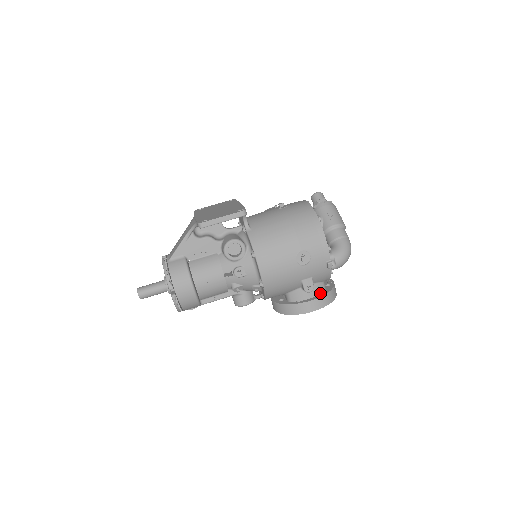
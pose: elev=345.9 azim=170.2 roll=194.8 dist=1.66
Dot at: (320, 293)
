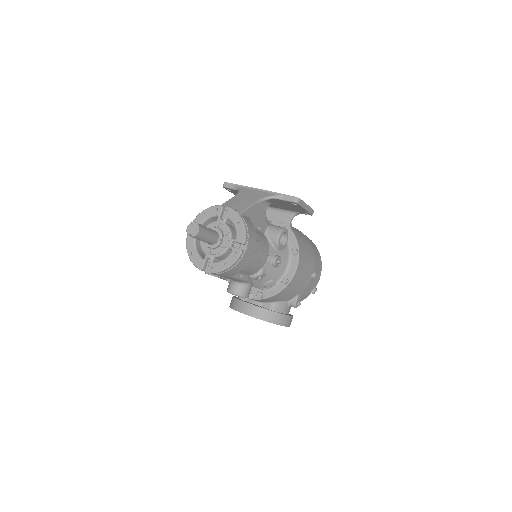
Dot at: occluded
